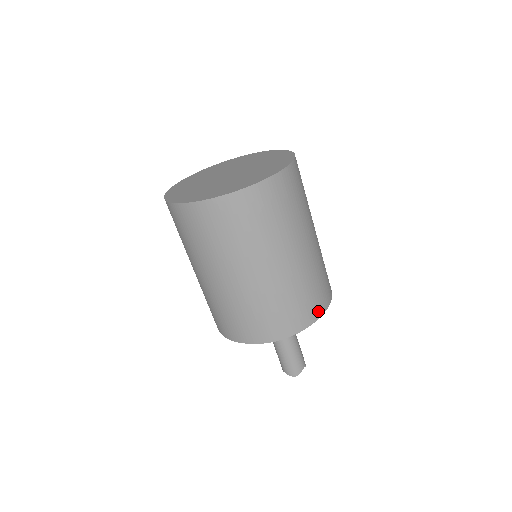
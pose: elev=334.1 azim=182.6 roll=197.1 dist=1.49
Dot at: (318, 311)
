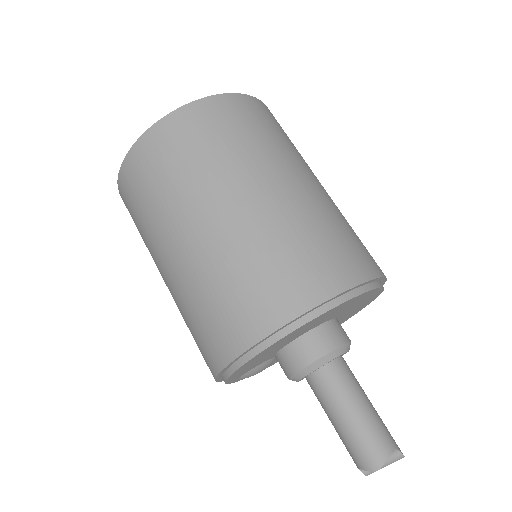
Dot at: (341, 279)
